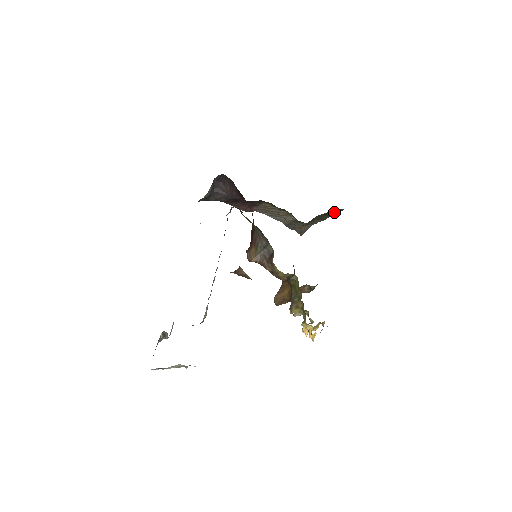
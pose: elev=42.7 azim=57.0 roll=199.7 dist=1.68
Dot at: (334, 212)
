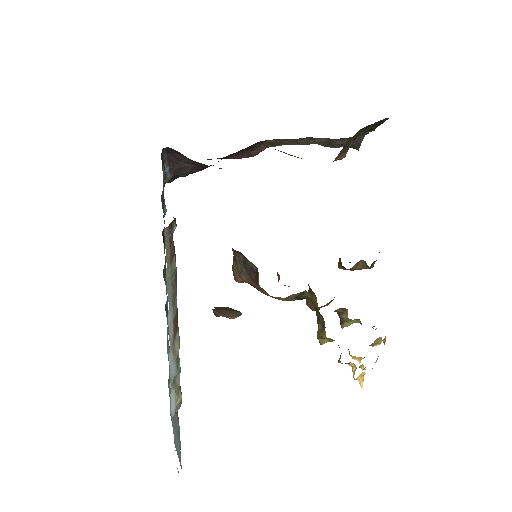
Dot at: (377, 123)
